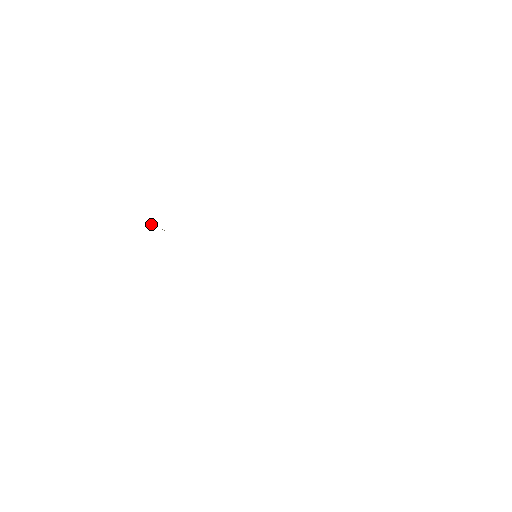
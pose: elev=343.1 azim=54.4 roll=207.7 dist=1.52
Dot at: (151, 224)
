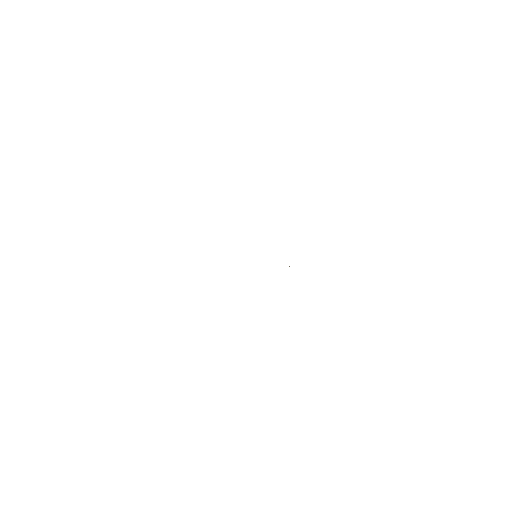
Dot at: occluded
